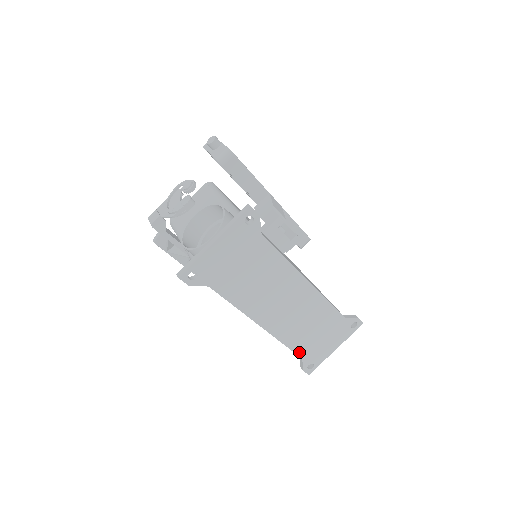
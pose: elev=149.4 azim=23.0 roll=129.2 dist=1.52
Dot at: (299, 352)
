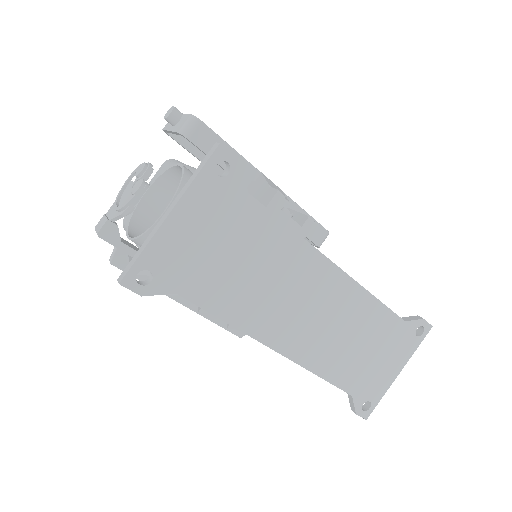
Dot at: (345, 386)
